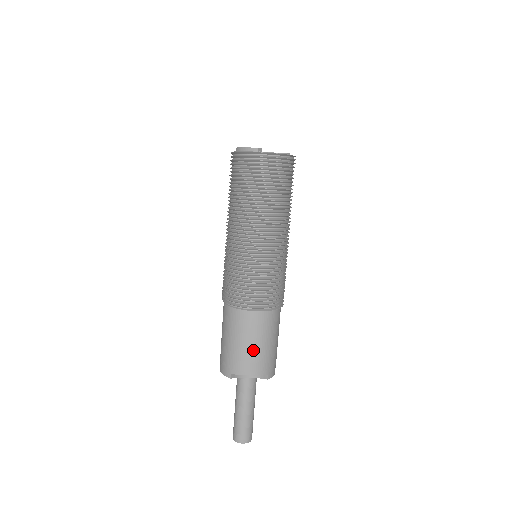
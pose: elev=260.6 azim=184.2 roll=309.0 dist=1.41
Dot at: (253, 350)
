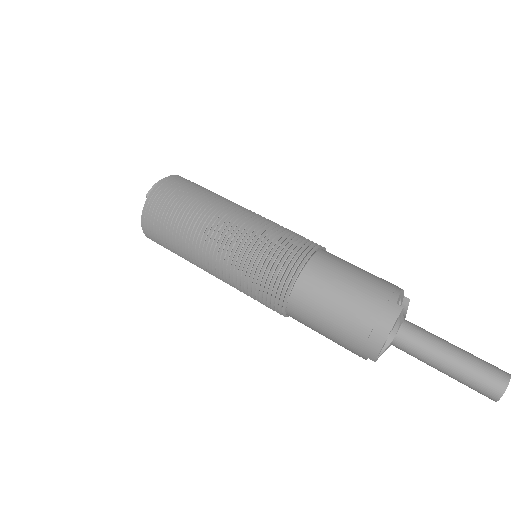
Dot at: (369, 273)
